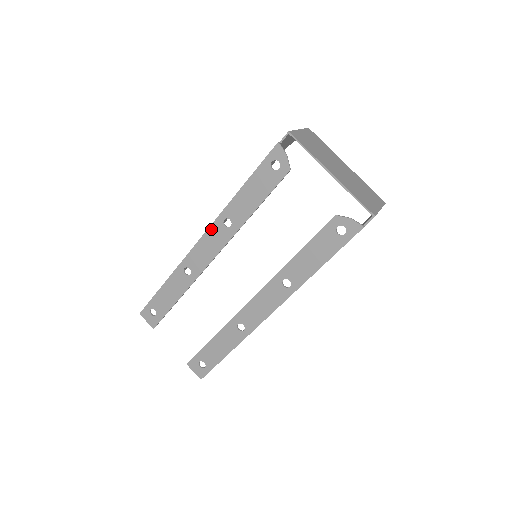
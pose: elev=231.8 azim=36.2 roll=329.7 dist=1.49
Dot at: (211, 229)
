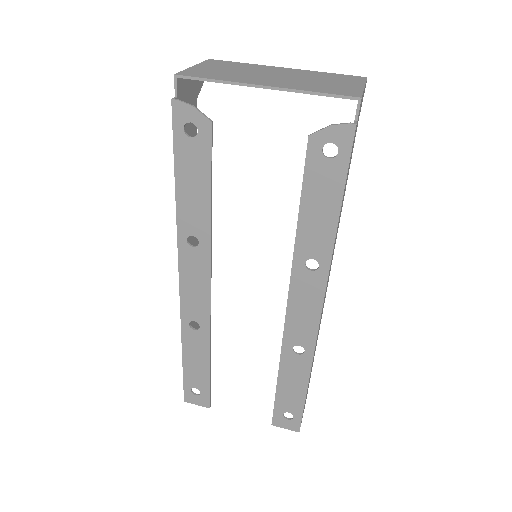
Dot at: (181, 261)
